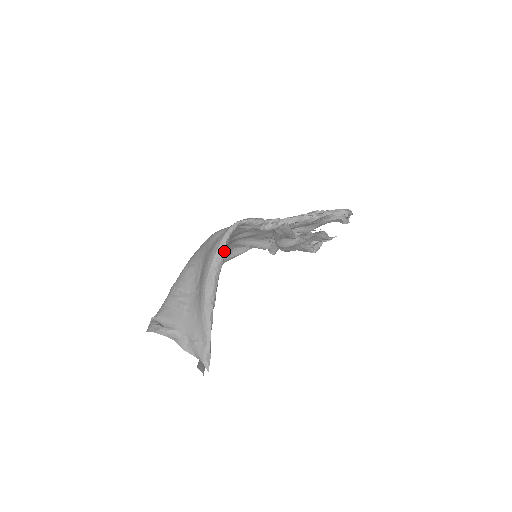
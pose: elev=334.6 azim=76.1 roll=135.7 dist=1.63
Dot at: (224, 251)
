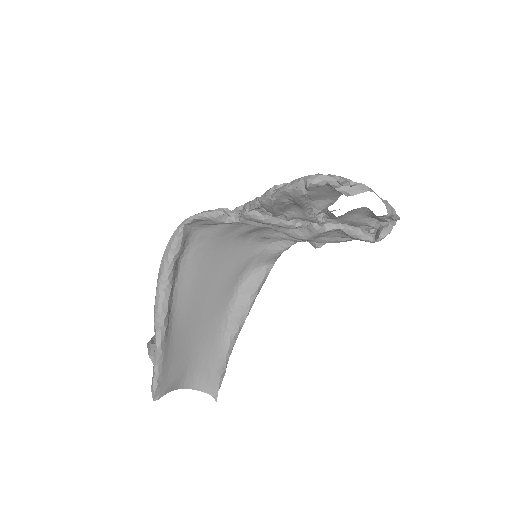
Dot at: (169, 258)
